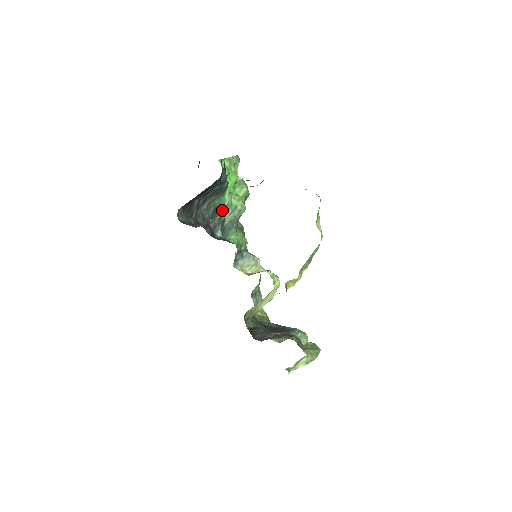
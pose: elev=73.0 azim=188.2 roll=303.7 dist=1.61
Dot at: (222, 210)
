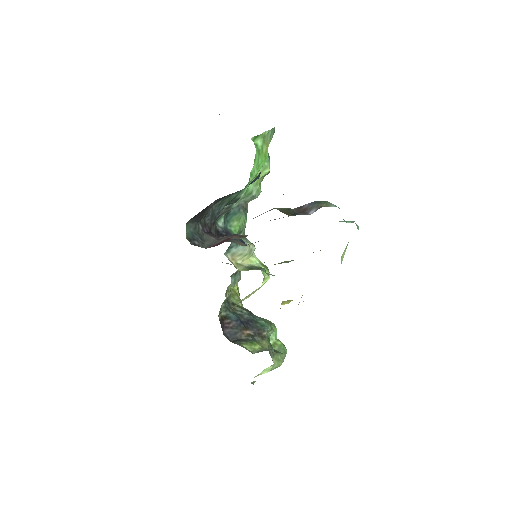
Dot at: (235, 201)
